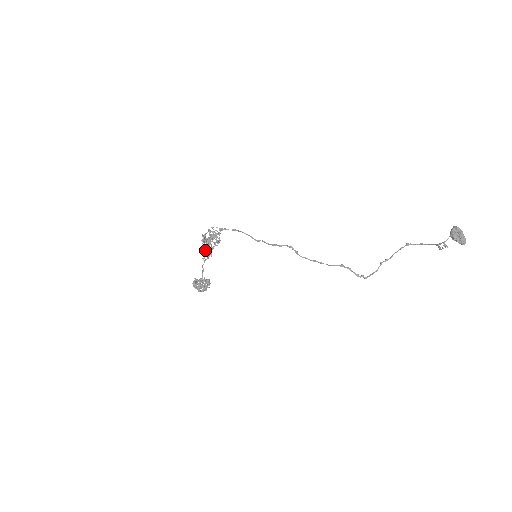
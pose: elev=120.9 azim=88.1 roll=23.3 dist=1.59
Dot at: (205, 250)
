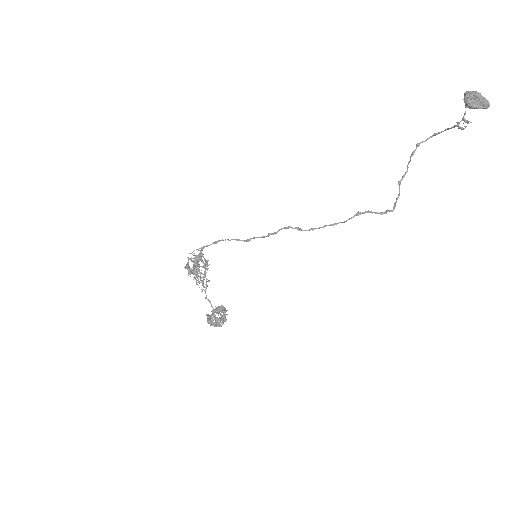
Dot at: (198, 280)
